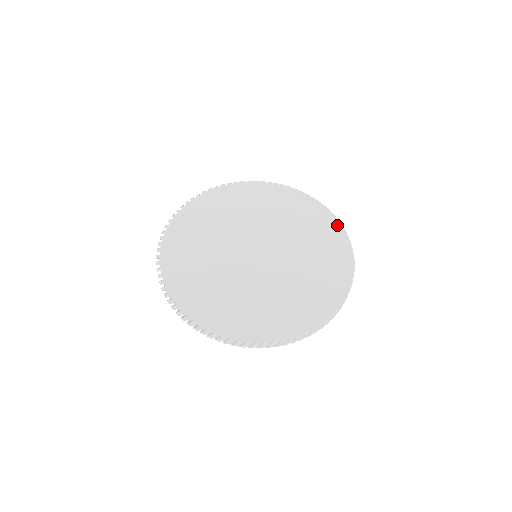
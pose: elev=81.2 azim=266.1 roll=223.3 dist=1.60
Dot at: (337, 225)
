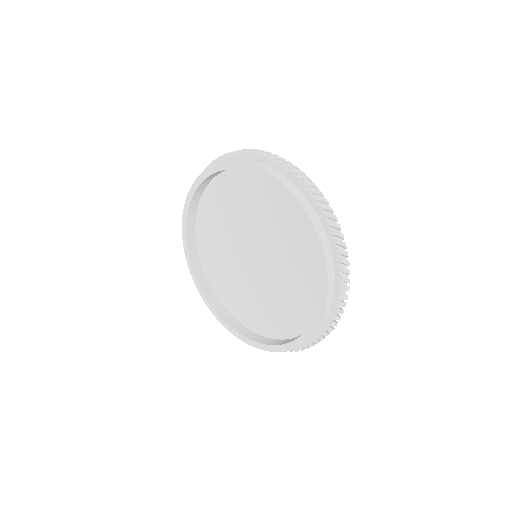
Dot at: occluded
